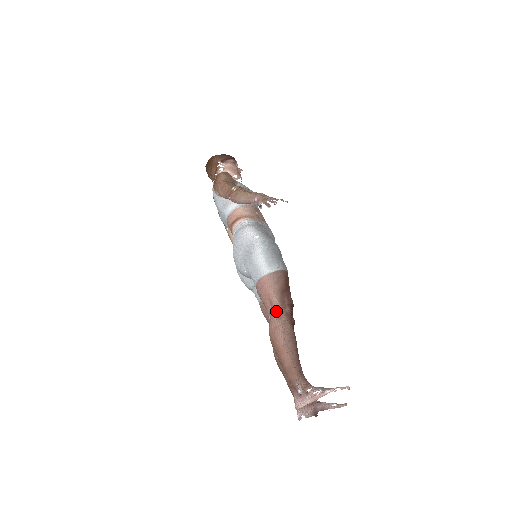
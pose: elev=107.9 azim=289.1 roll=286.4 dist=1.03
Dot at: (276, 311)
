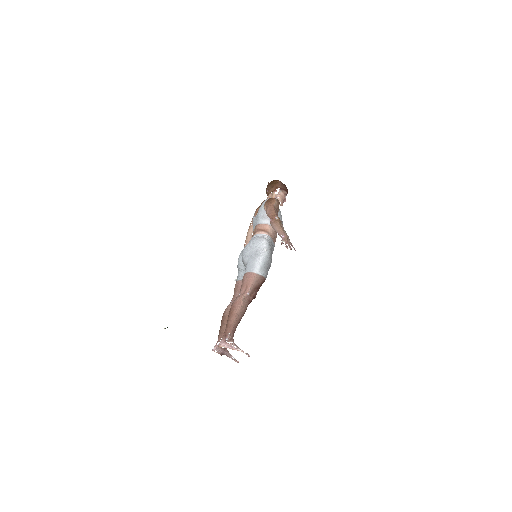
Dot at: (246, 294)
